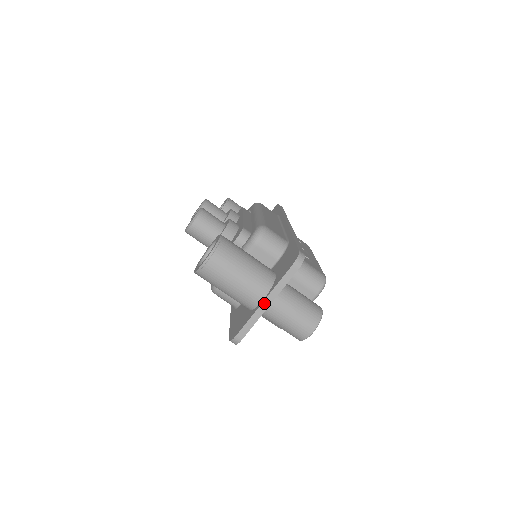
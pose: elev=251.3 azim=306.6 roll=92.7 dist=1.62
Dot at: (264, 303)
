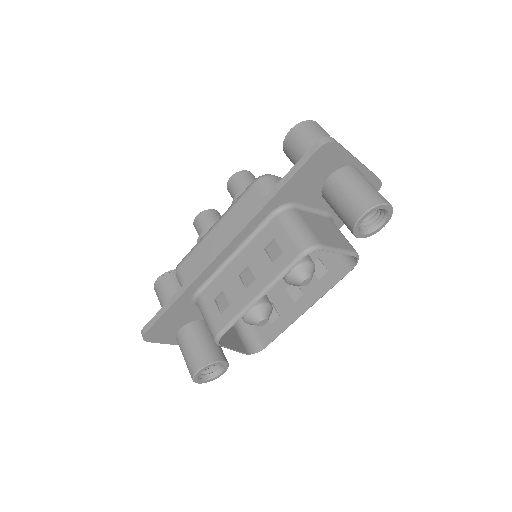
Dot at: (357, 159)
